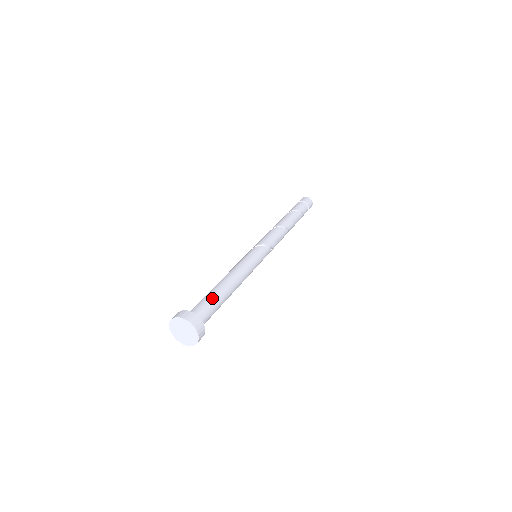
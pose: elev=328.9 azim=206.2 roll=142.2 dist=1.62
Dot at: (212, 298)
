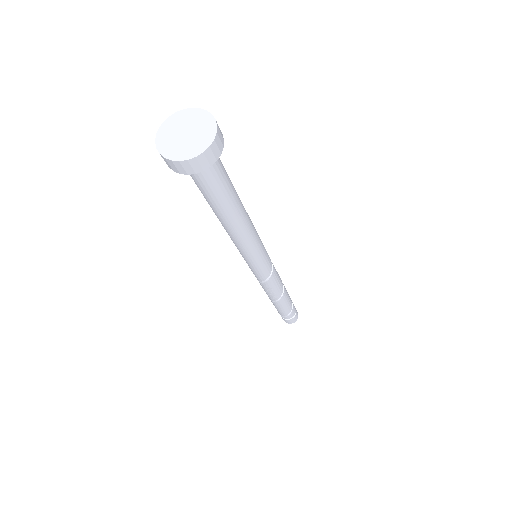
Dot at: (227, 174)
